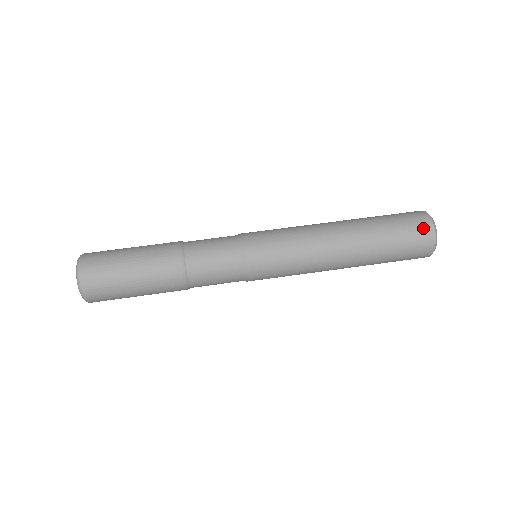
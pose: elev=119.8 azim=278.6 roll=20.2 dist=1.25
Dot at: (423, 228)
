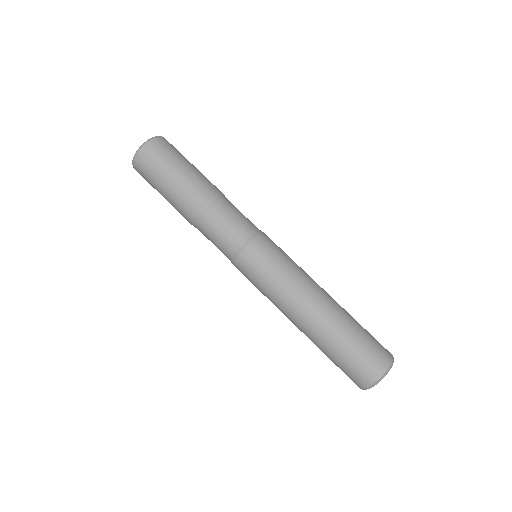
Dot at: (355, 381)
